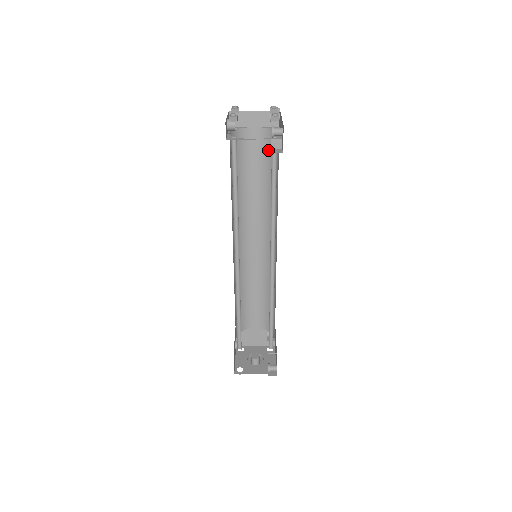
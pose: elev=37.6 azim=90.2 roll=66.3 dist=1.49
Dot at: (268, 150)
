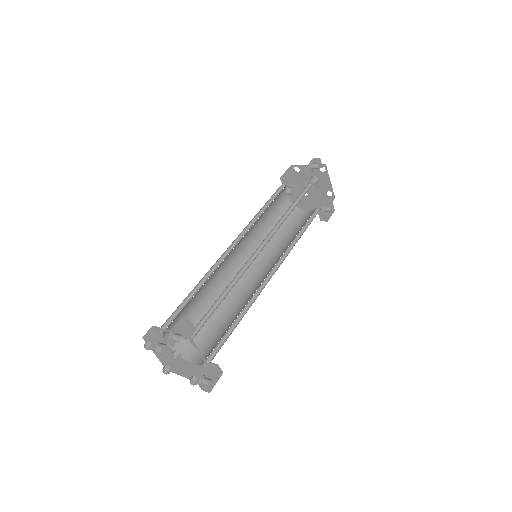
Dot at: occluded
